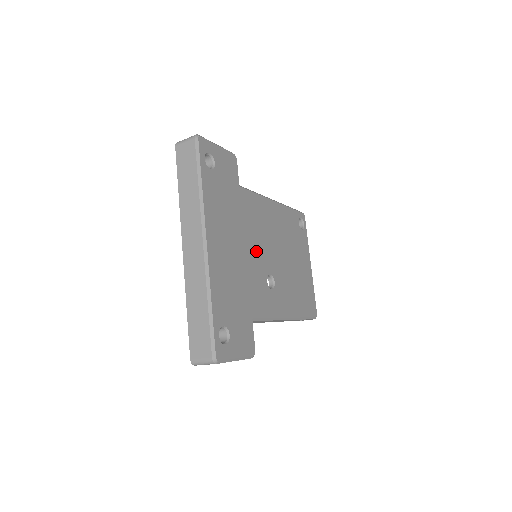
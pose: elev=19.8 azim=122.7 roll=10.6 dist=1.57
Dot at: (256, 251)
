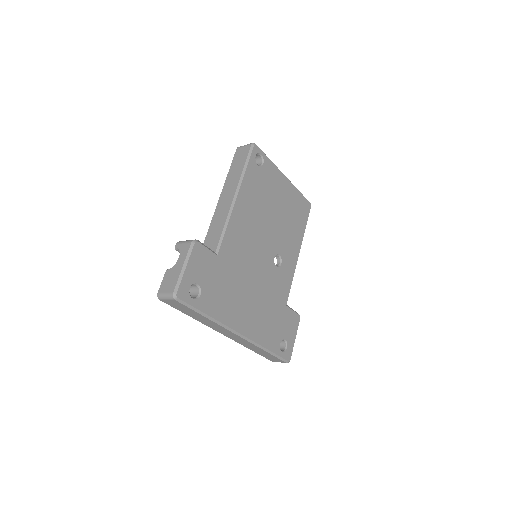
Dot at: (258, 266)
